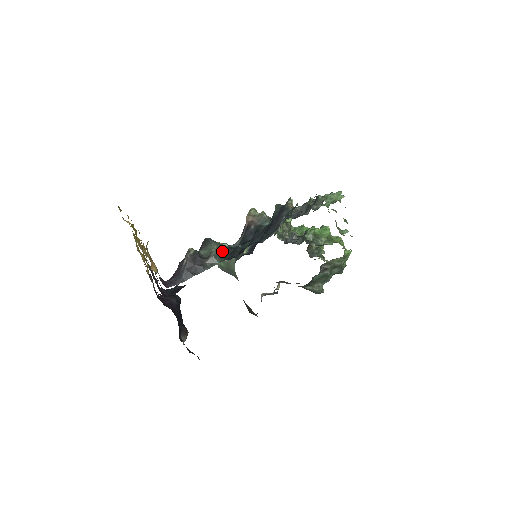
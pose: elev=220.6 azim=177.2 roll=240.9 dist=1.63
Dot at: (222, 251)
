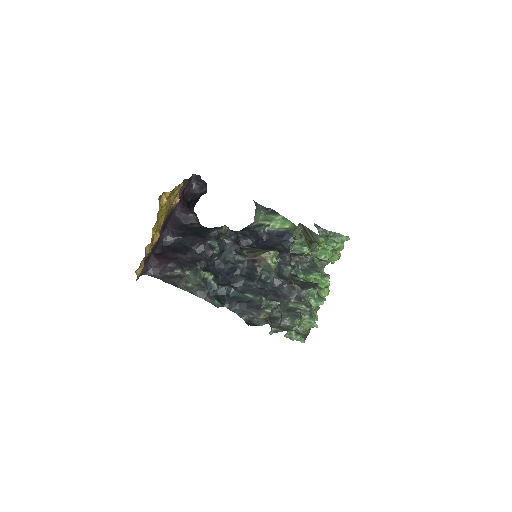
Dot at: (199, 286)
